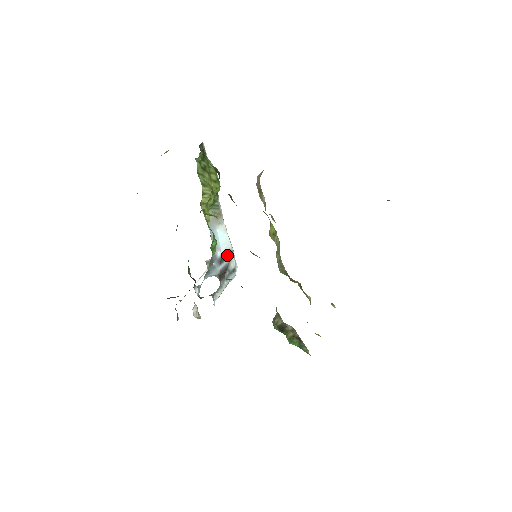
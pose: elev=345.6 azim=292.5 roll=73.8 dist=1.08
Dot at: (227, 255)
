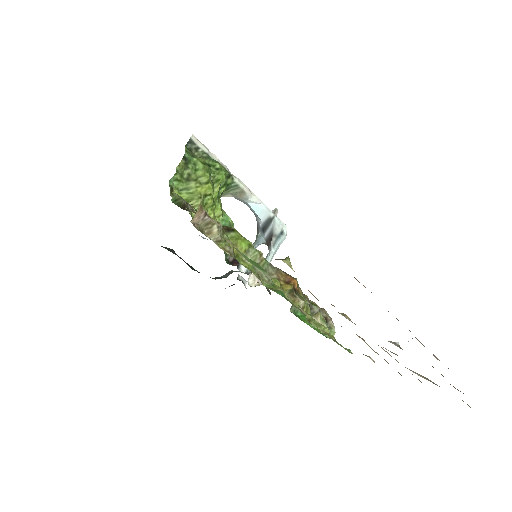
Dot at: (268, 222)
